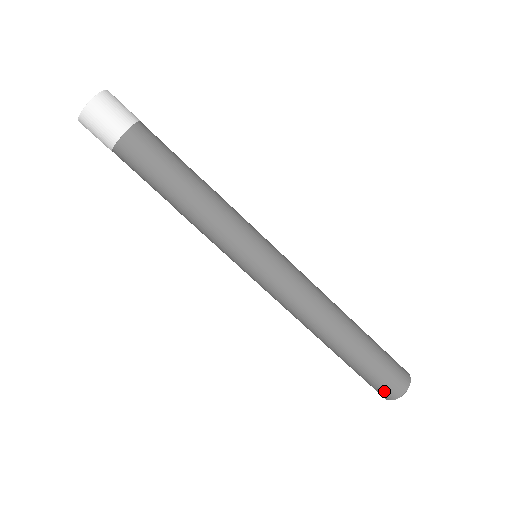
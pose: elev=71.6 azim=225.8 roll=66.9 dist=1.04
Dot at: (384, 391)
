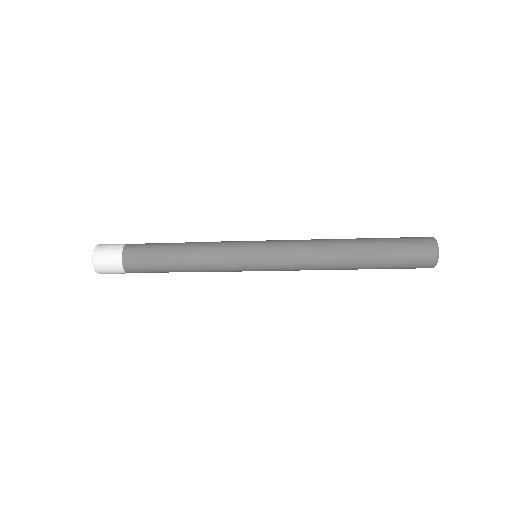
Dot at: (421, 267)
